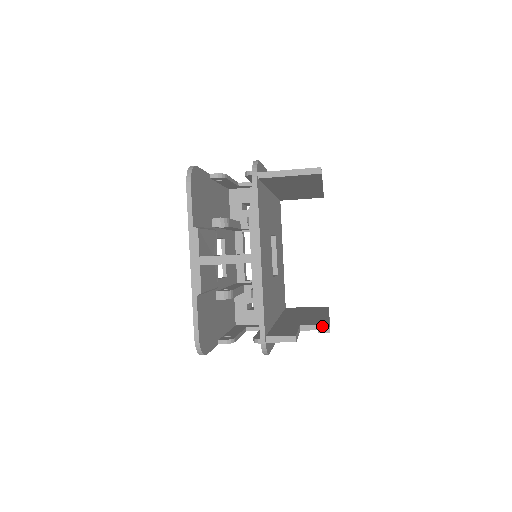
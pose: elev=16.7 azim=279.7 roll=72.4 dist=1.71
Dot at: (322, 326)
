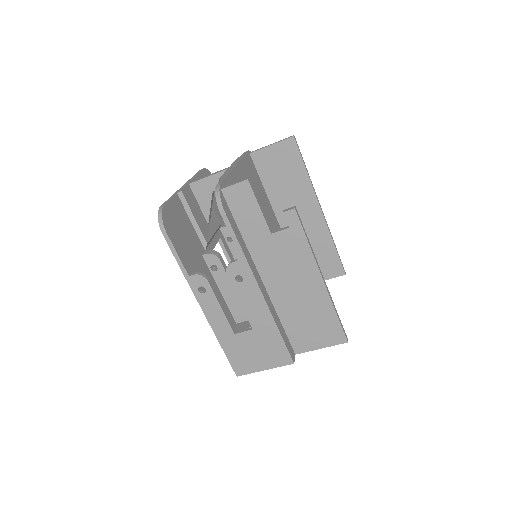
Dot at: occluded
